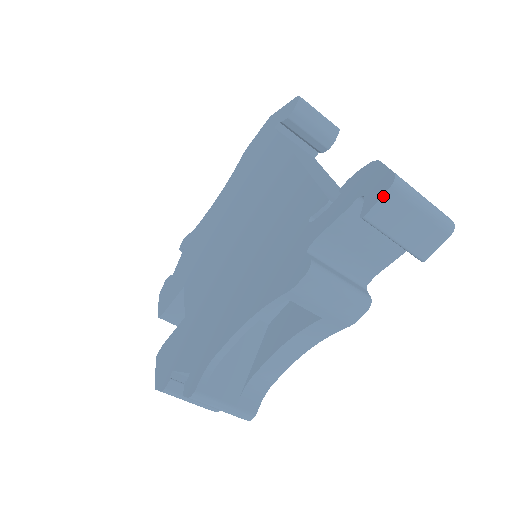
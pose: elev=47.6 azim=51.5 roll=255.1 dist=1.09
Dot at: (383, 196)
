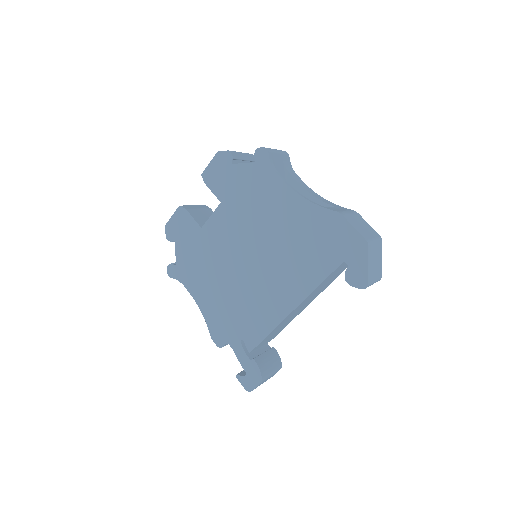
Dot at: (243, 386)
